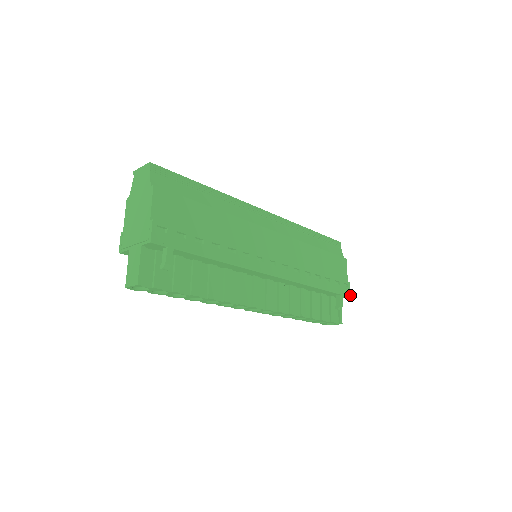
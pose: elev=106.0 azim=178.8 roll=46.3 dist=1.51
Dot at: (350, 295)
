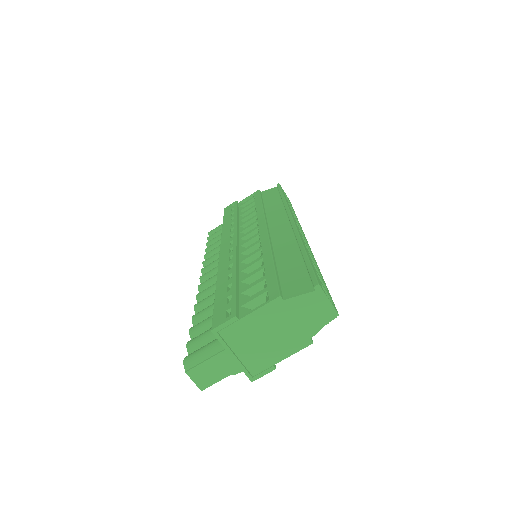
Dot at: occluded
